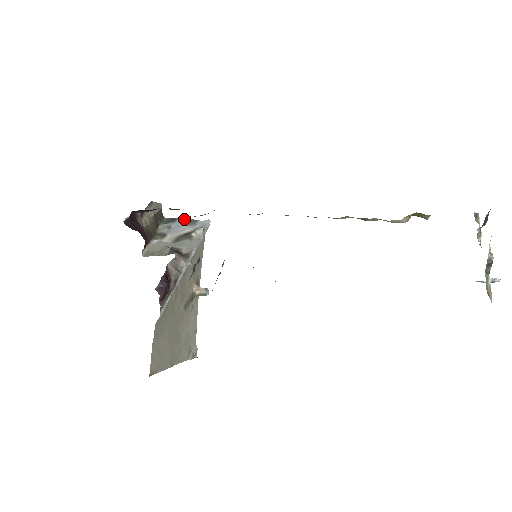
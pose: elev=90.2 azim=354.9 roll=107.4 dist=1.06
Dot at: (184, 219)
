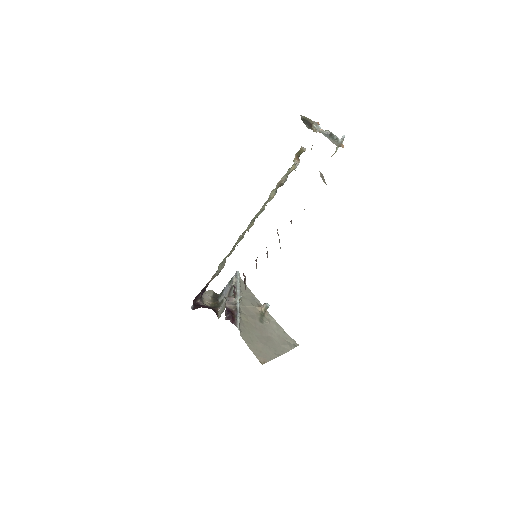
Dot at: (227, 284)
